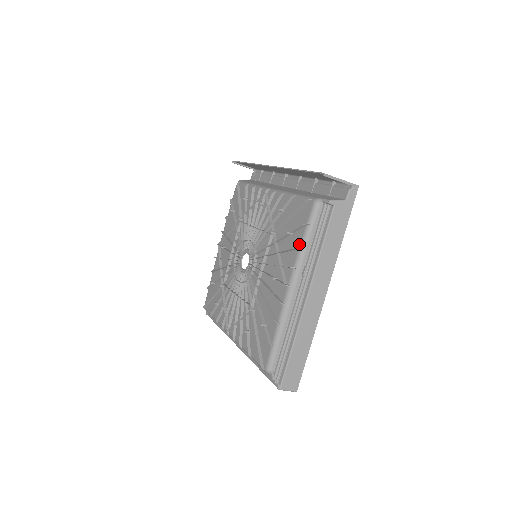
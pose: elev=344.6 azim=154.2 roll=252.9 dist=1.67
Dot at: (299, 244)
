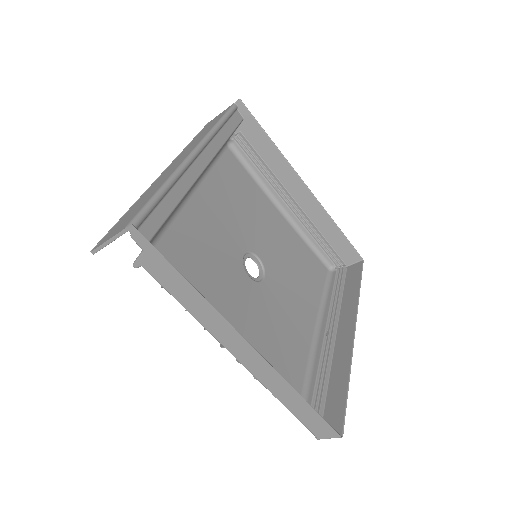
Dot at: occluded
